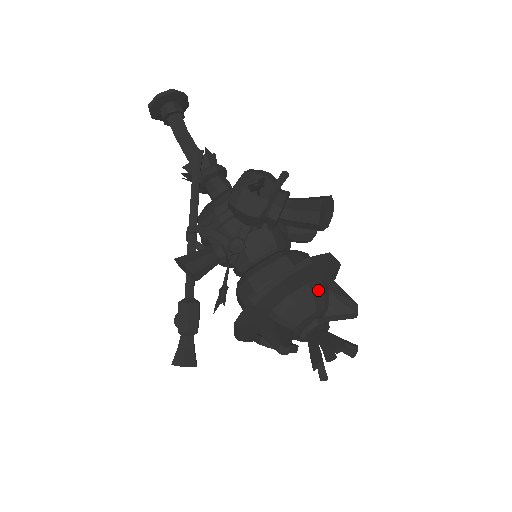
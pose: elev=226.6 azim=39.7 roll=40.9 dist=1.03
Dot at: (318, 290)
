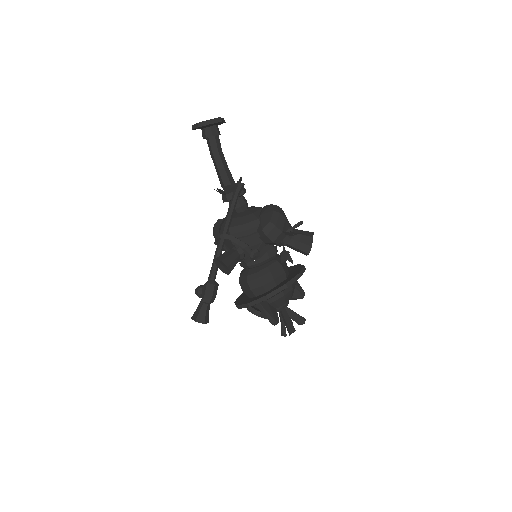
Dot at: (294, 287)
